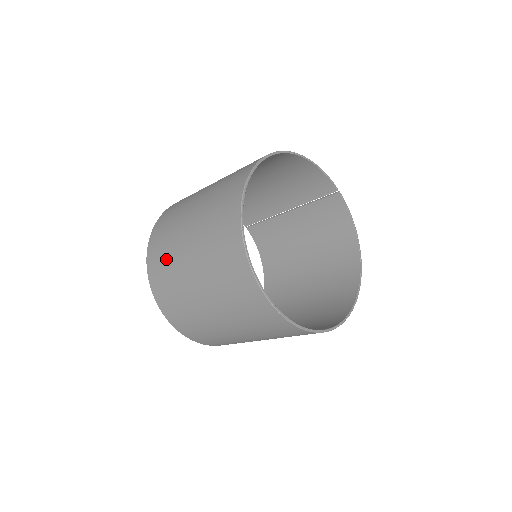
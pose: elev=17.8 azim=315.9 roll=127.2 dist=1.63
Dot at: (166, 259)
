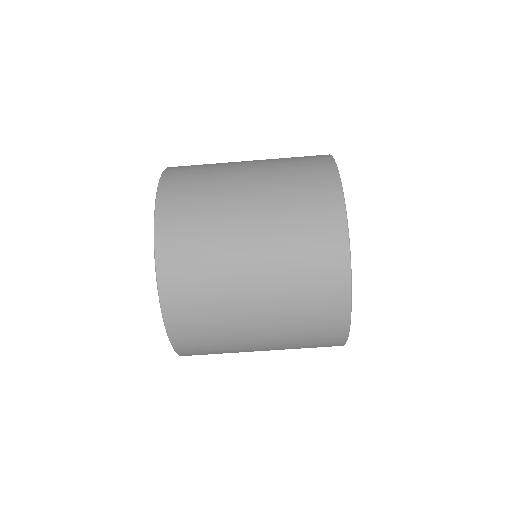
Dot at: occluded
